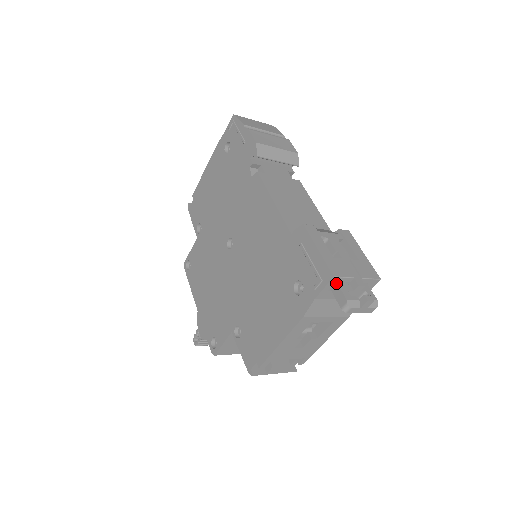
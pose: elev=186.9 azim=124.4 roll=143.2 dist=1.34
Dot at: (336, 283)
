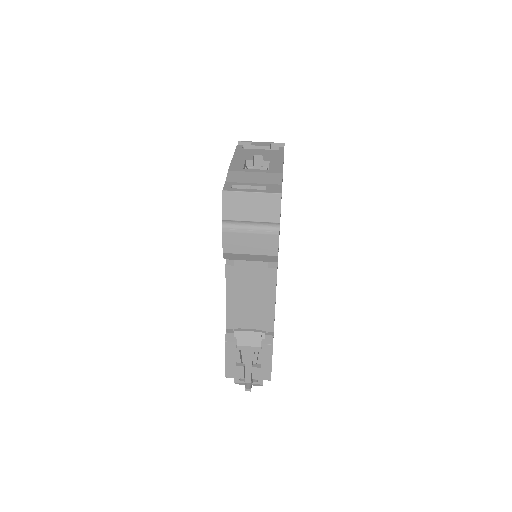
Dot at: occluded
